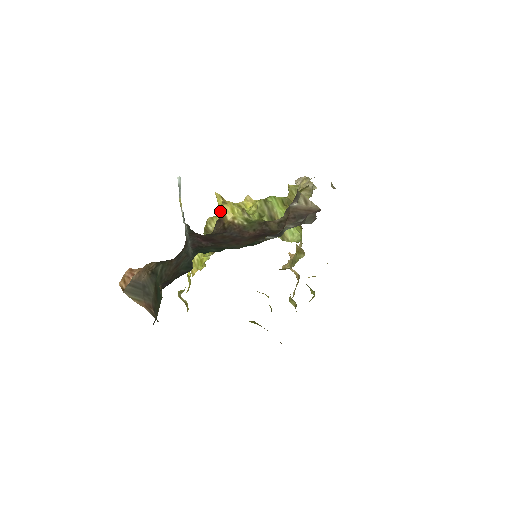
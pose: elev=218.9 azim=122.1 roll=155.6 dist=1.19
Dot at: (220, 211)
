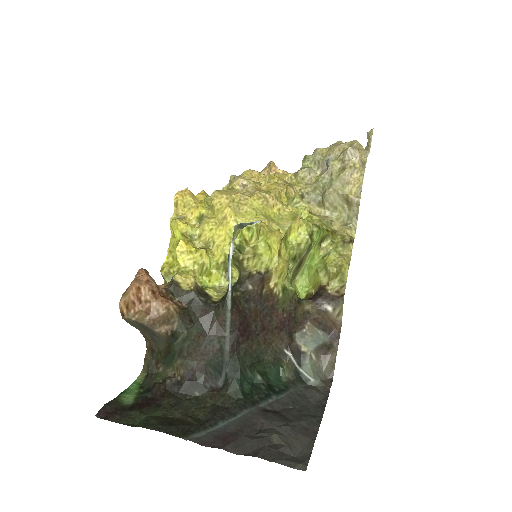
Dot at: (270, 271)
